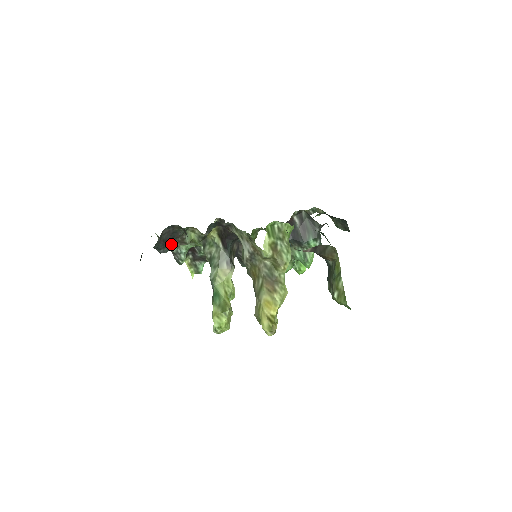
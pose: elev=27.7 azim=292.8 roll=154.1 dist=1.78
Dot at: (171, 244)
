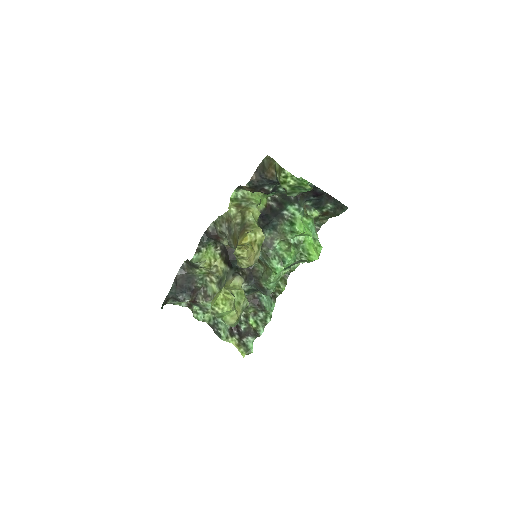
Dot at: (189, 290)
